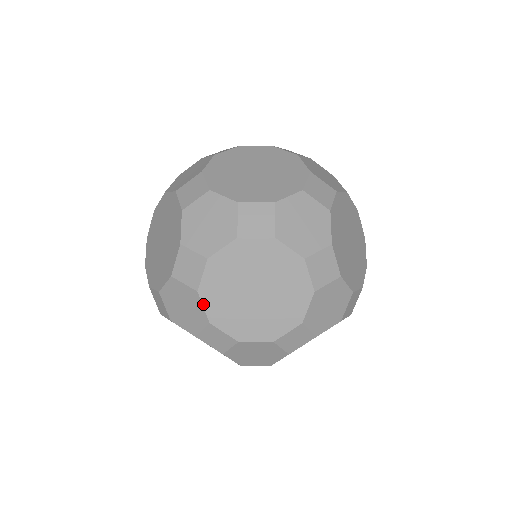
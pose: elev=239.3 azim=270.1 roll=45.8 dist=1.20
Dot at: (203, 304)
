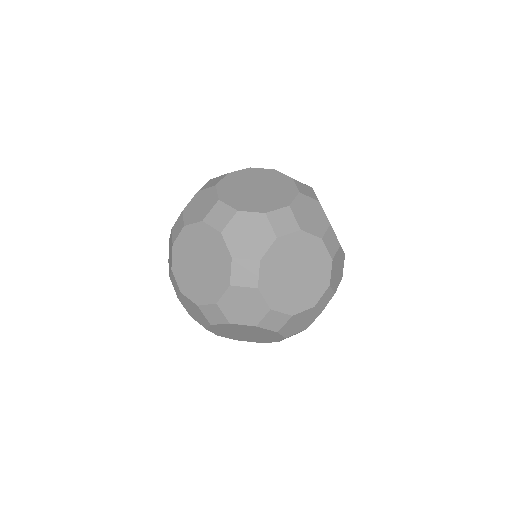
Dot at: (209, 327)
